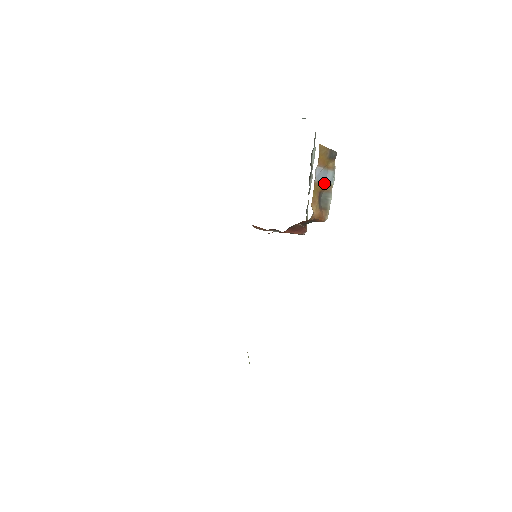
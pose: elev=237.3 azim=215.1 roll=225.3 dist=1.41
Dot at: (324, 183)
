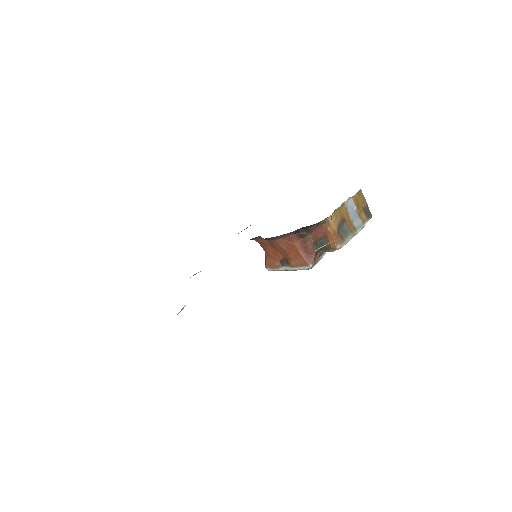
Dot at: (351, 221)
